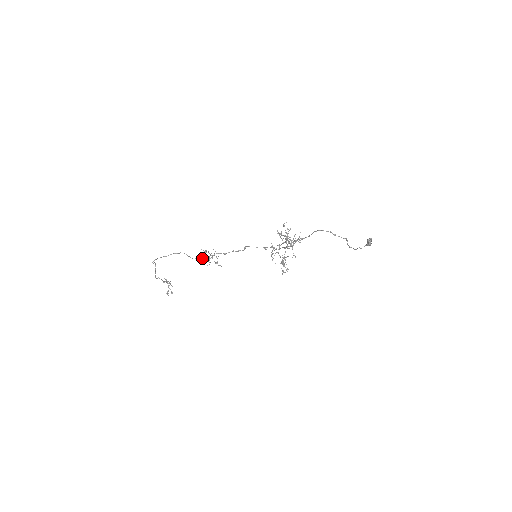
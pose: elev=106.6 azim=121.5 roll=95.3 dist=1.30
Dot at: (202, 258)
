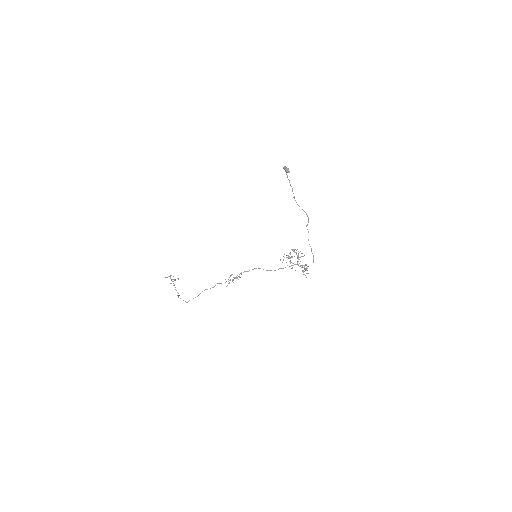
Dot at: occluded
